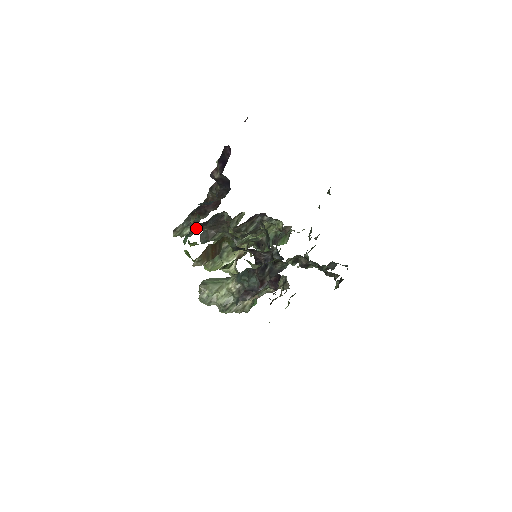
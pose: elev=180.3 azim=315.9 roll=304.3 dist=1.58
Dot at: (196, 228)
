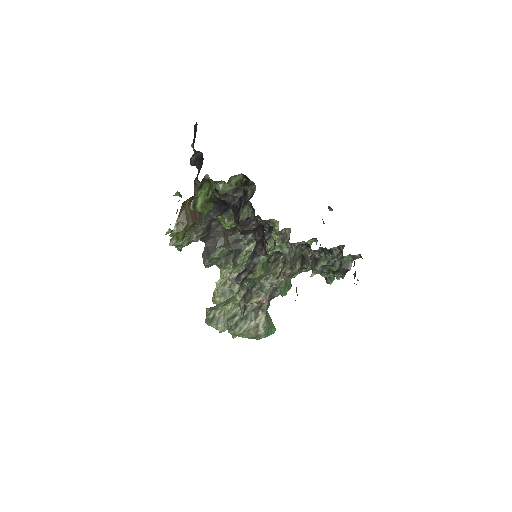
Dot at: (191, 234)
